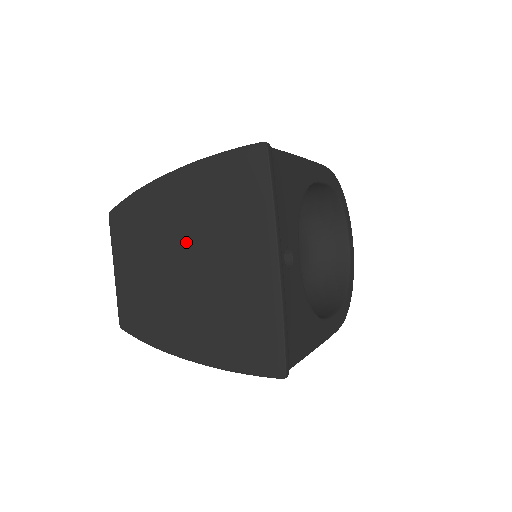
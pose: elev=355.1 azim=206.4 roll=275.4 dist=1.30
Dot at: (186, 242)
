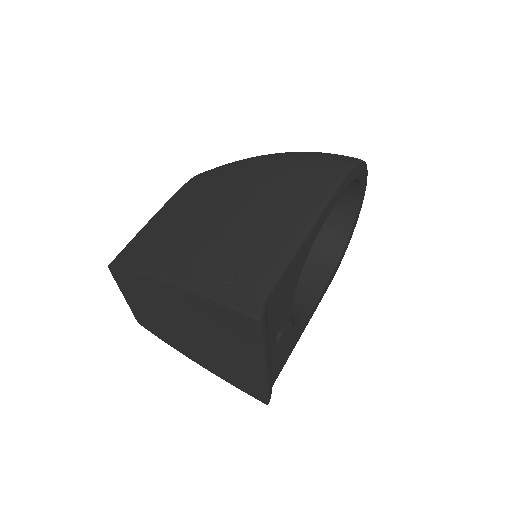
Dot at: (187, 322)
